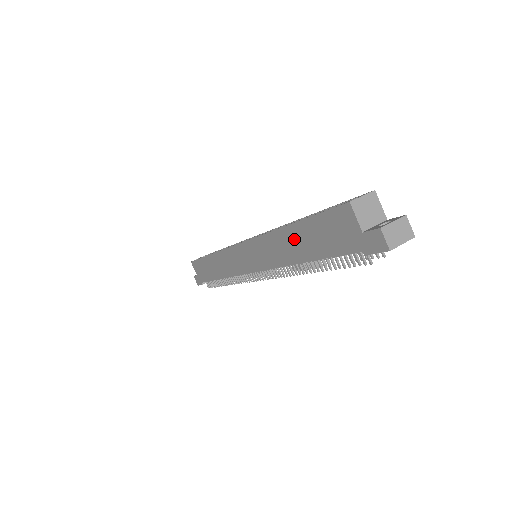
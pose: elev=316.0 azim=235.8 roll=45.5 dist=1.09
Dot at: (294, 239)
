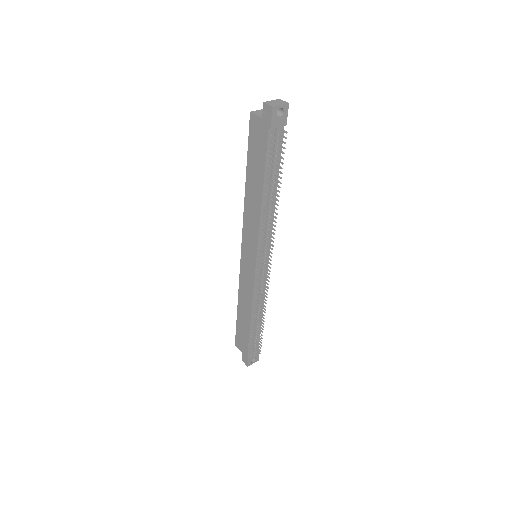
Dot at: (252, 185)
